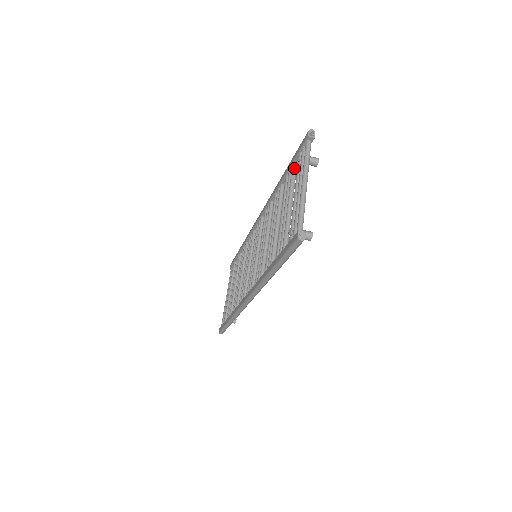
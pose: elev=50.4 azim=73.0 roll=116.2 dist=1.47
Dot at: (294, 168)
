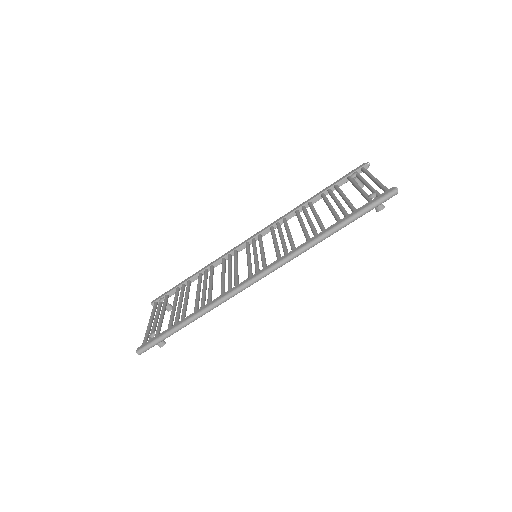
Dot at: (338, 186)
